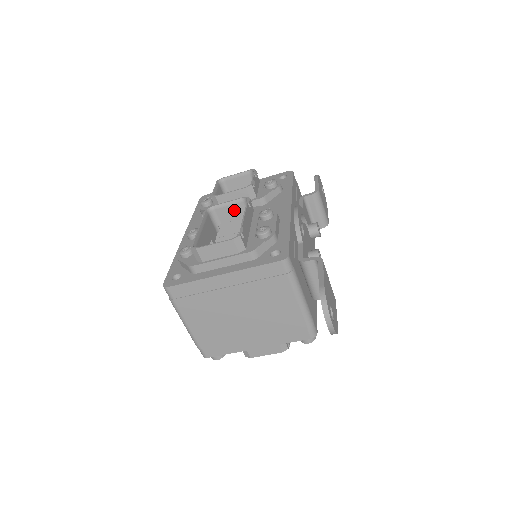
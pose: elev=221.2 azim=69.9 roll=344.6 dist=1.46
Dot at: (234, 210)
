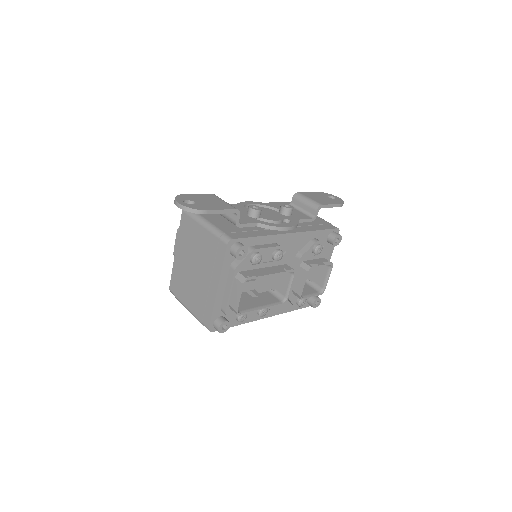
Dot at: occluded
